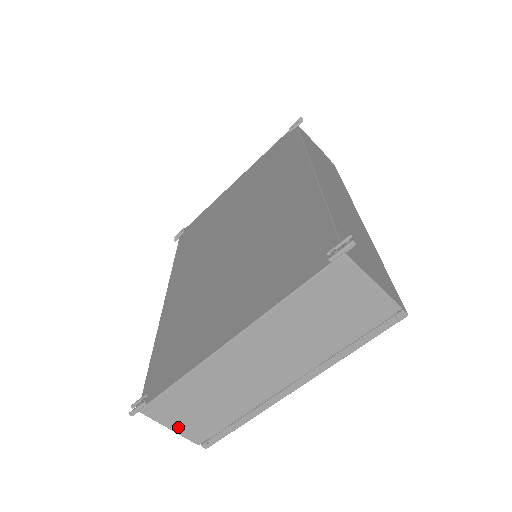
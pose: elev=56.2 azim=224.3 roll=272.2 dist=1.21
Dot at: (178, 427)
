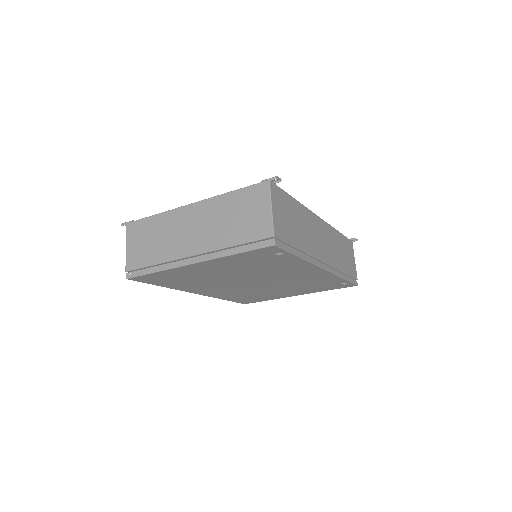
Dot at: (130, 249)
